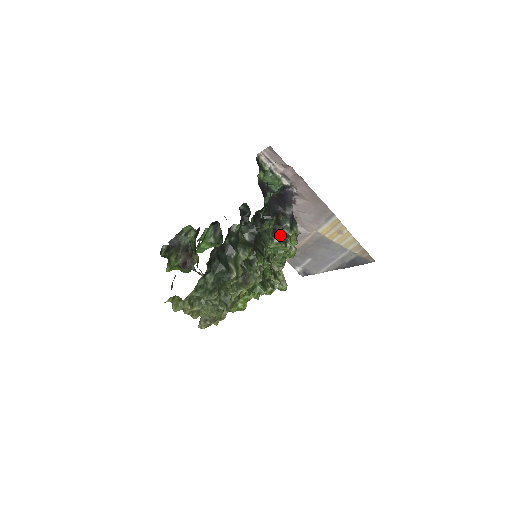
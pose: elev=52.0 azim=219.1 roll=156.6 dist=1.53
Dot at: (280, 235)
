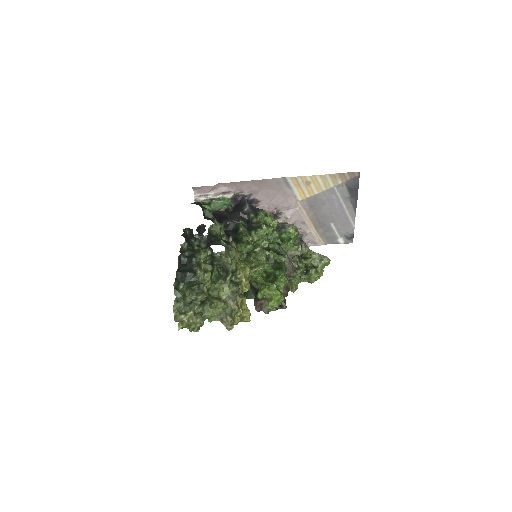
Dot at: (255, 227)
